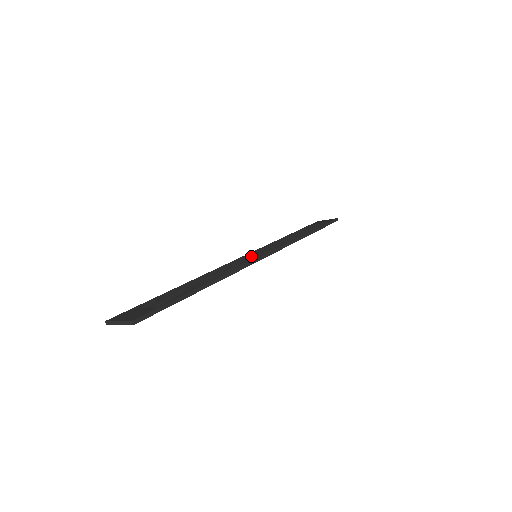
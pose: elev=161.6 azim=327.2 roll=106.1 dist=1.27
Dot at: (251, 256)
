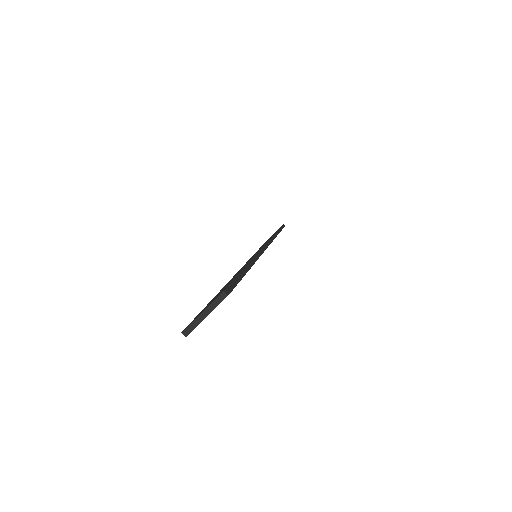
Dot at: occluded
